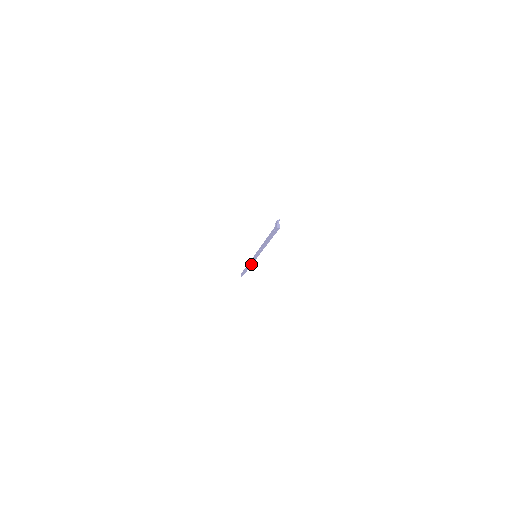
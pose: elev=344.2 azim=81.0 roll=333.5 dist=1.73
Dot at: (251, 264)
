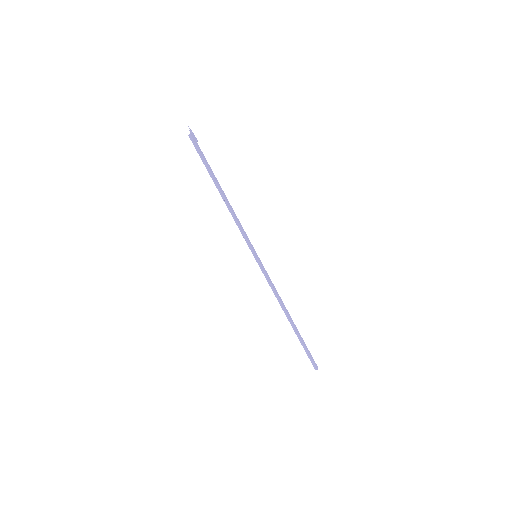
Dot at: (275, 292)
